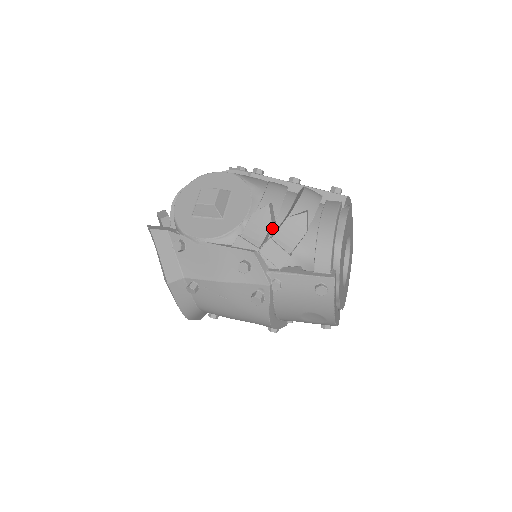
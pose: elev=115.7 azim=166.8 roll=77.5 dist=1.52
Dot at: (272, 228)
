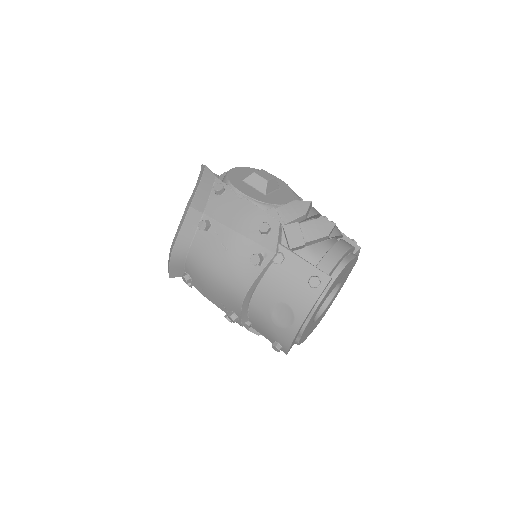
Dot at: (302, 220)
